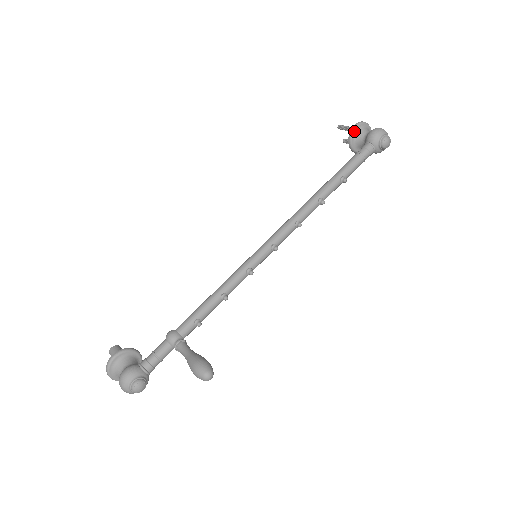
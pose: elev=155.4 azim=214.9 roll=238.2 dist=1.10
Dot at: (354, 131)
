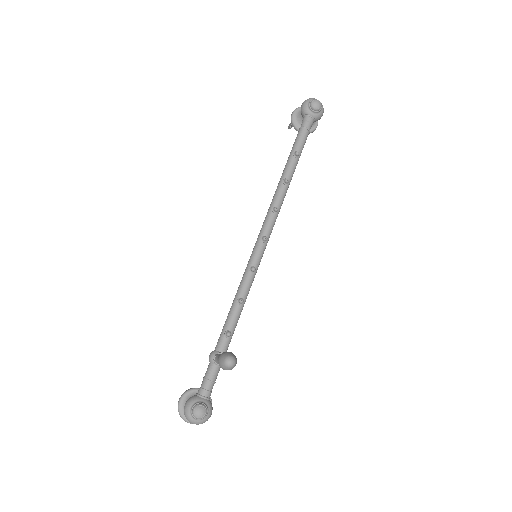
Dot at: (293, 119)
